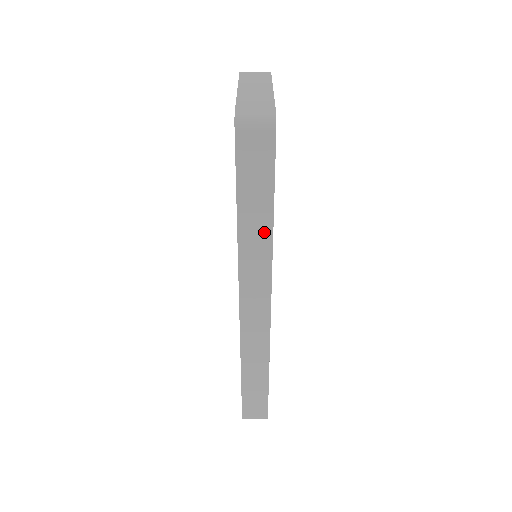
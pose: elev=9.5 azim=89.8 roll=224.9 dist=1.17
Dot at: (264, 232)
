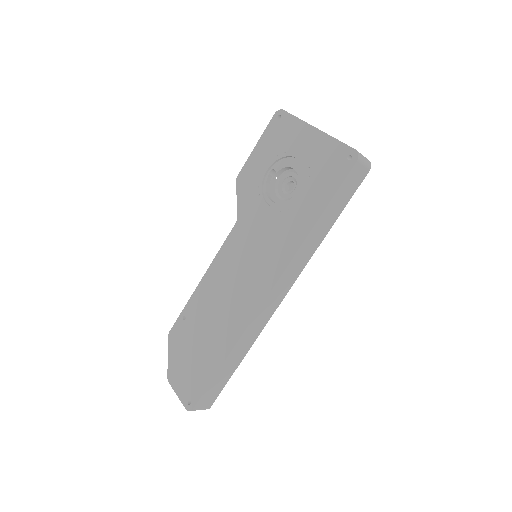
Dot at: (321, 237)
